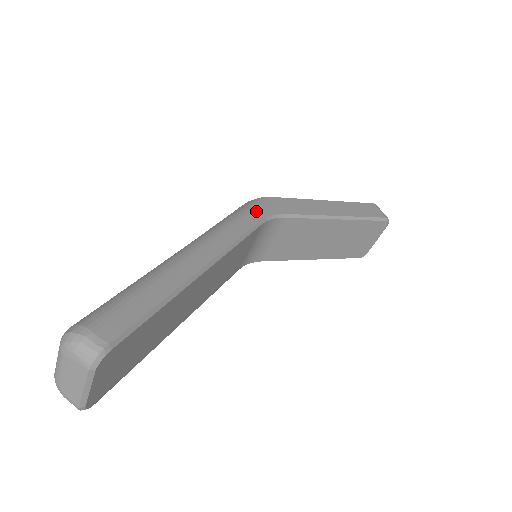
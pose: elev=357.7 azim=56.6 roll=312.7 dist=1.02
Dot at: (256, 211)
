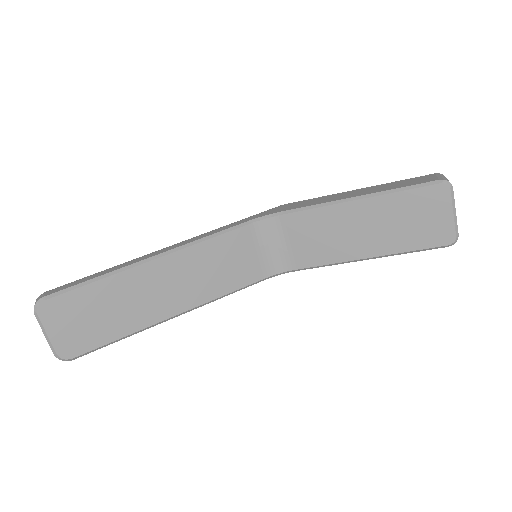
Dot at: (251, 217)
